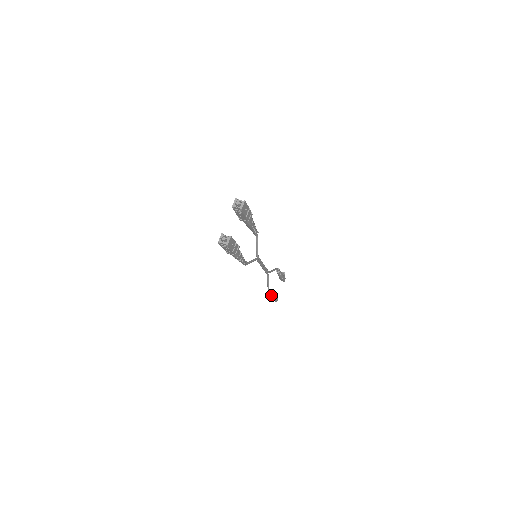
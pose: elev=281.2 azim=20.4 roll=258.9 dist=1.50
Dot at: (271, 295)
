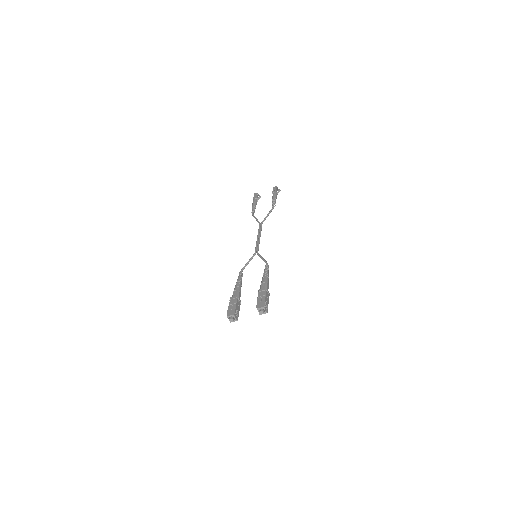
Dot at: occluded
